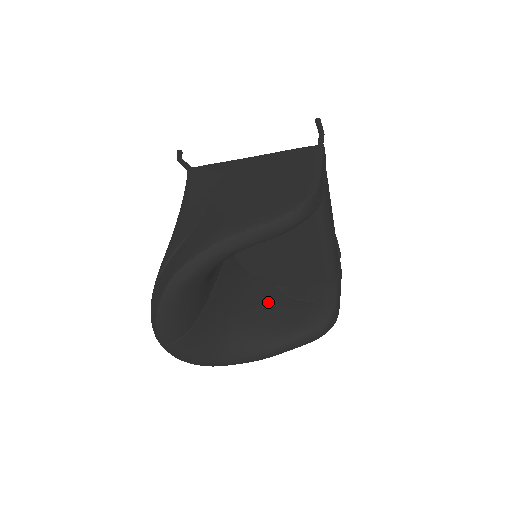
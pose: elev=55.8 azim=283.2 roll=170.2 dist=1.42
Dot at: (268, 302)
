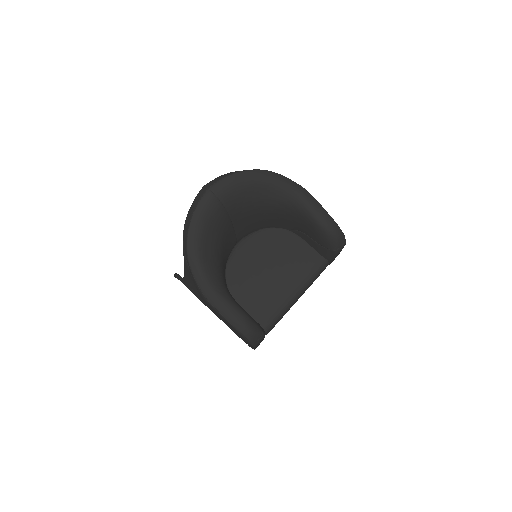
Dot at: occluded
